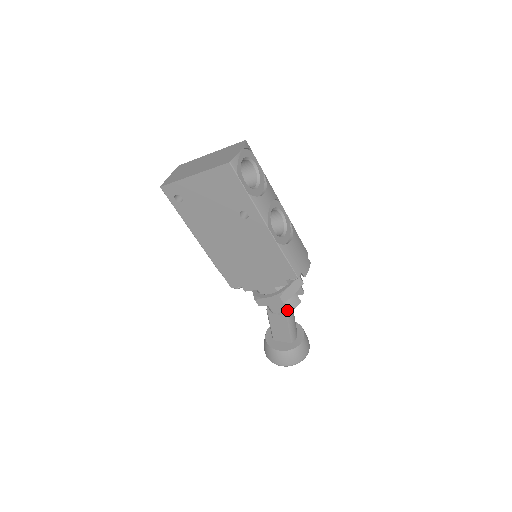
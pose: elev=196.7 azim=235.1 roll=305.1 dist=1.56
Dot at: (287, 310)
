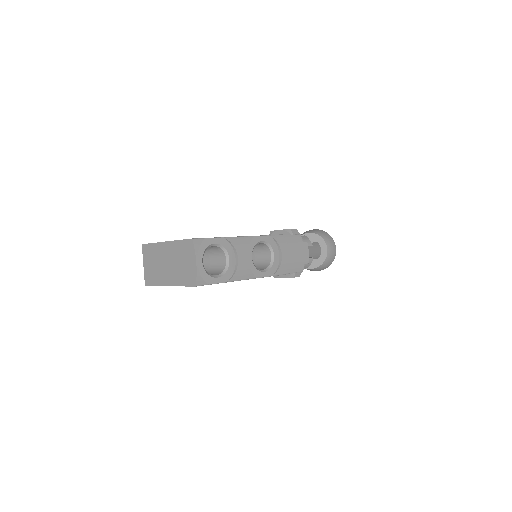
Dot at: (304, 268)
